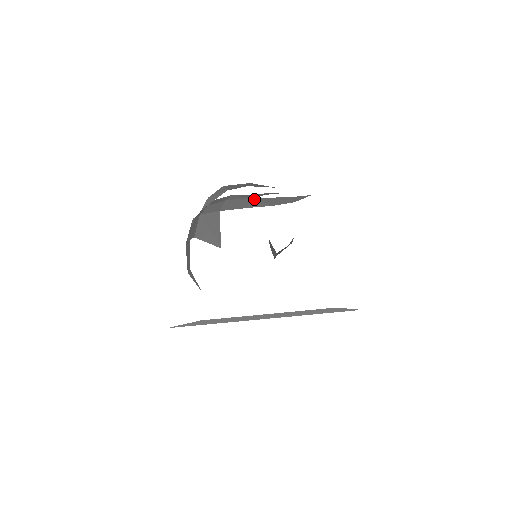
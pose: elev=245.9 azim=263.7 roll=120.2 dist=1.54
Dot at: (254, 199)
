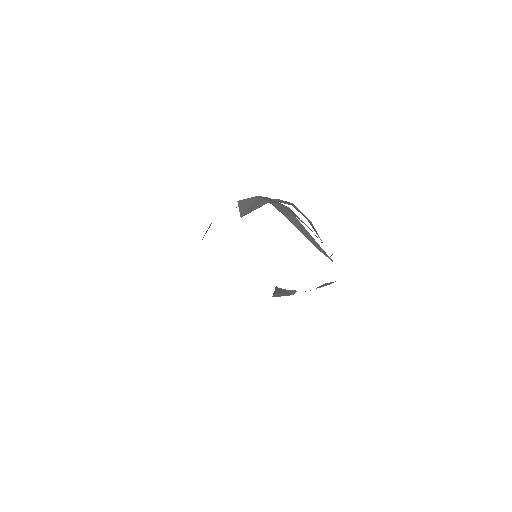
Dot at: (297, 219)
